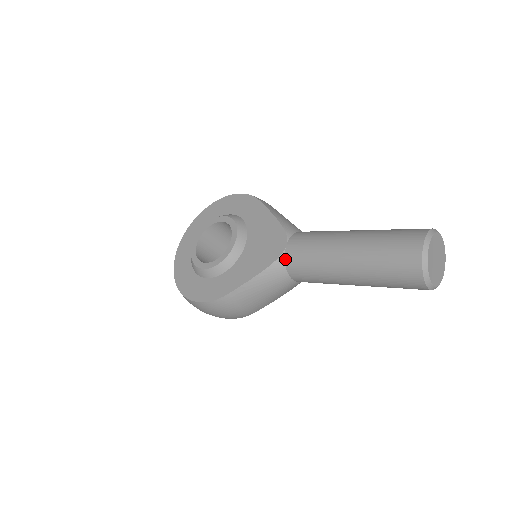
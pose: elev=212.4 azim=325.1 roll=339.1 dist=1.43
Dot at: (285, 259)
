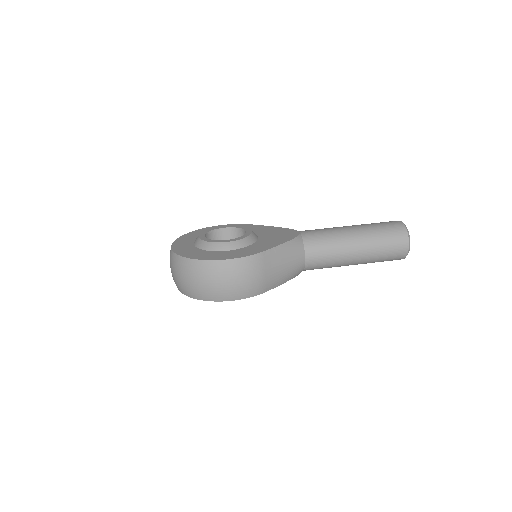
Dot at: (303, 238)
